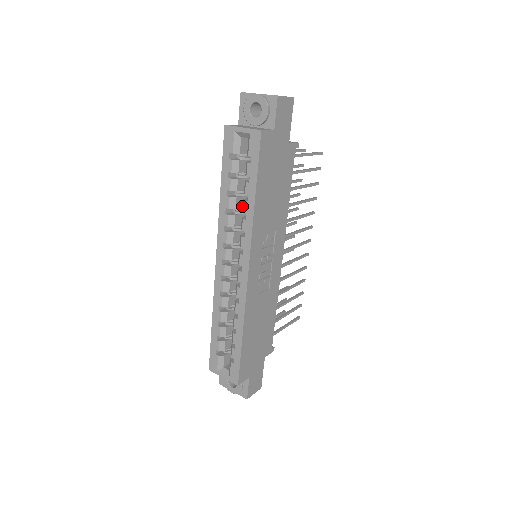
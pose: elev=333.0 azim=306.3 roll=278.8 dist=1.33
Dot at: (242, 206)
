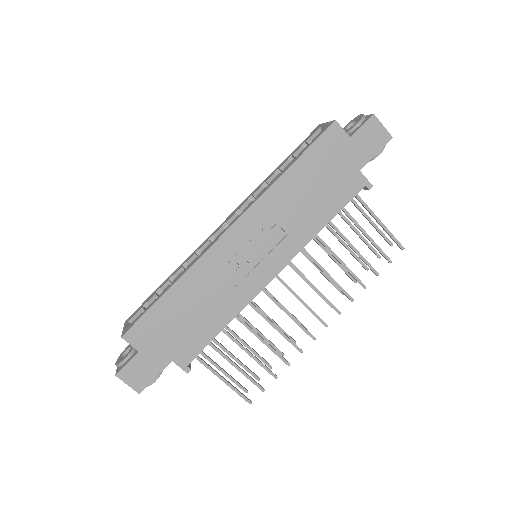
Dot at: occluded
